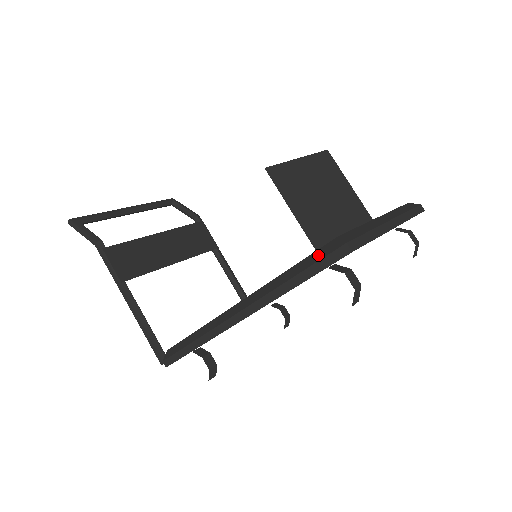
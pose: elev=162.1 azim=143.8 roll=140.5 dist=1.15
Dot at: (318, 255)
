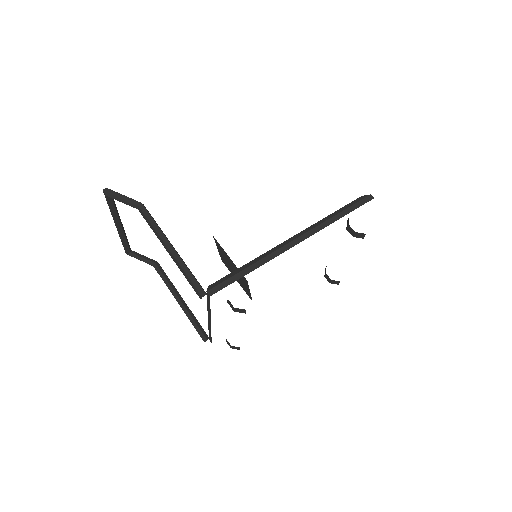
Dot at: (353, 202)
